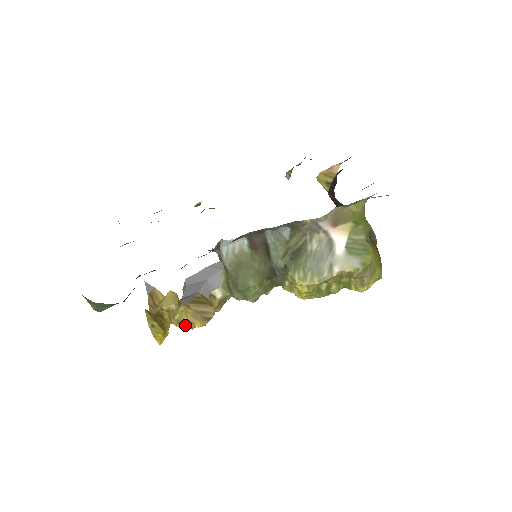
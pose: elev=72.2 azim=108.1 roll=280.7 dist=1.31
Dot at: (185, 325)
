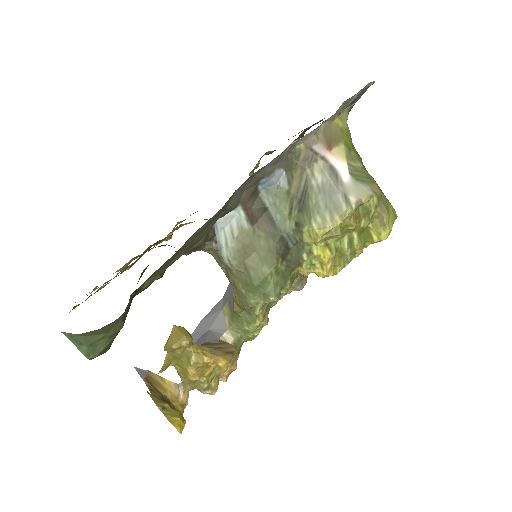
Dot at: (204, 385)
